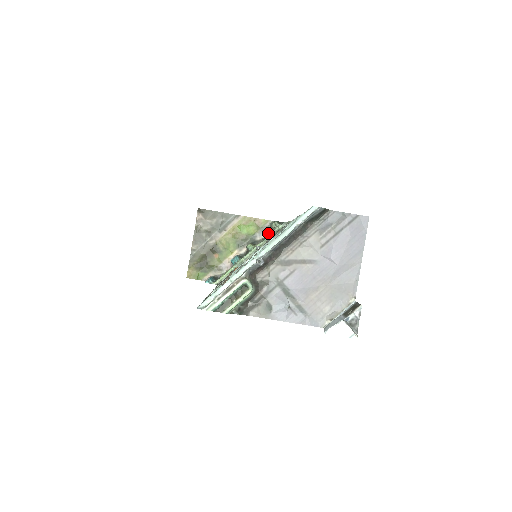
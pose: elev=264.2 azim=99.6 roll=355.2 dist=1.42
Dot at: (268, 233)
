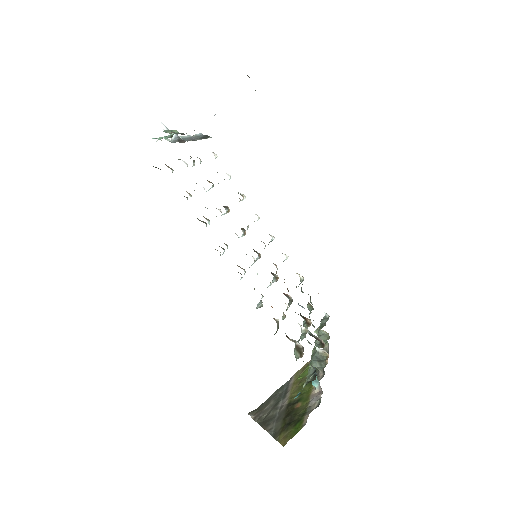
Dot at: (328, 352)
